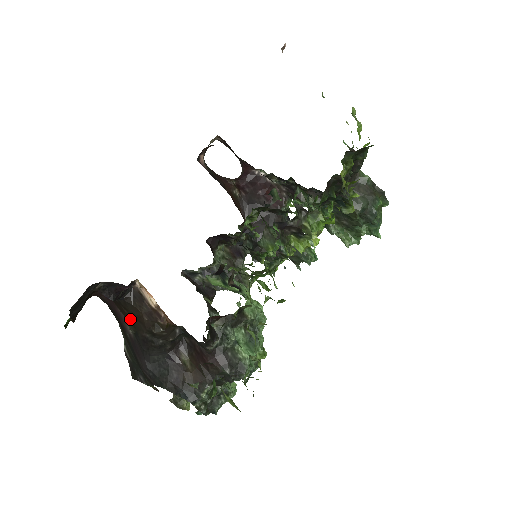
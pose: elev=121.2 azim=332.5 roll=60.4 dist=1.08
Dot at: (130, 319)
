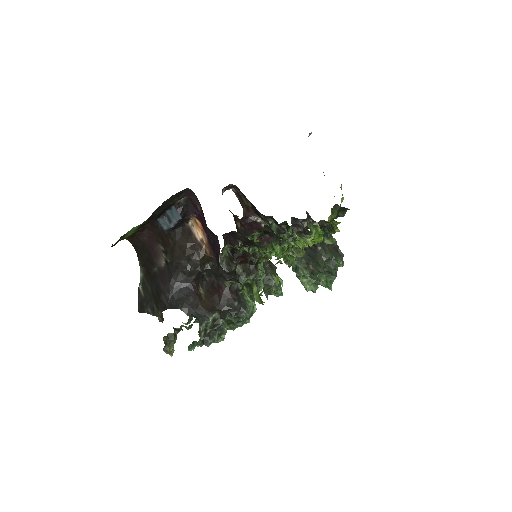
Dot at: (171, 249)
